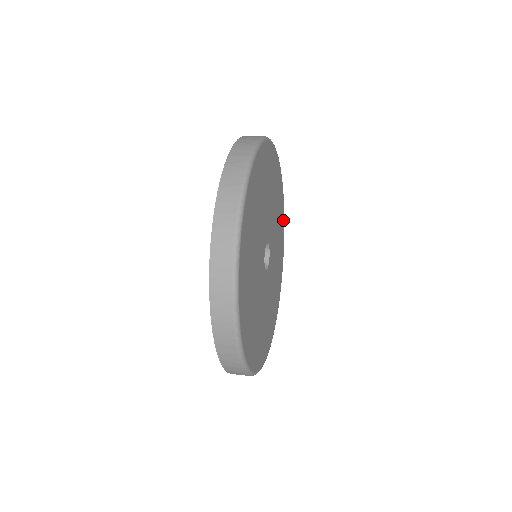
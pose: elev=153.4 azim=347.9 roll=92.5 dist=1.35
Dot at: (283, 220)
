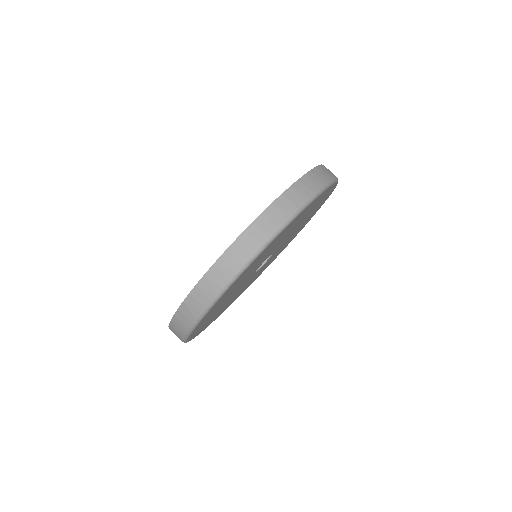
Dot at: (325, 200)
